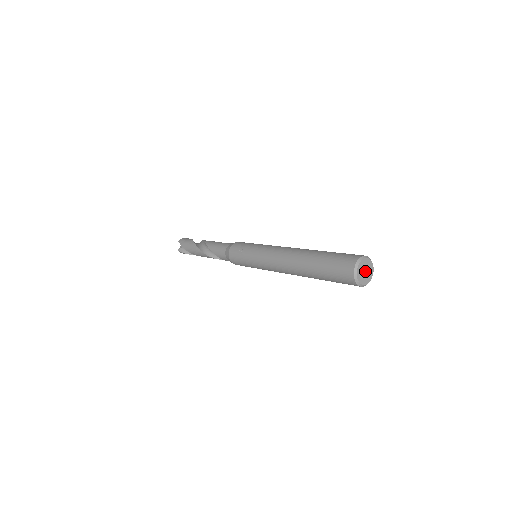
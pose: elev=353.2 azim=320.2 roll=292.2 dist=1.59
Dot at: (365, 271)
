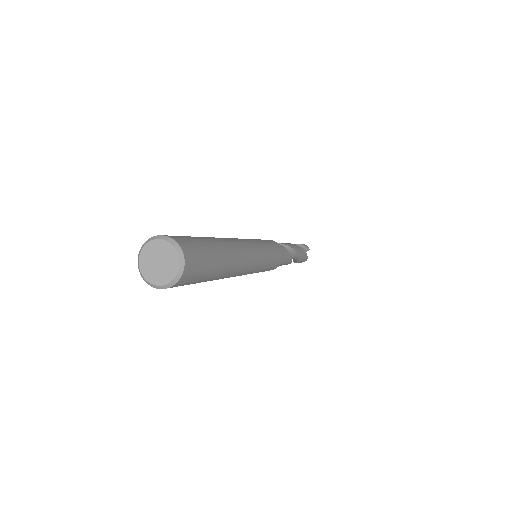
Dot at: (159, 261)
